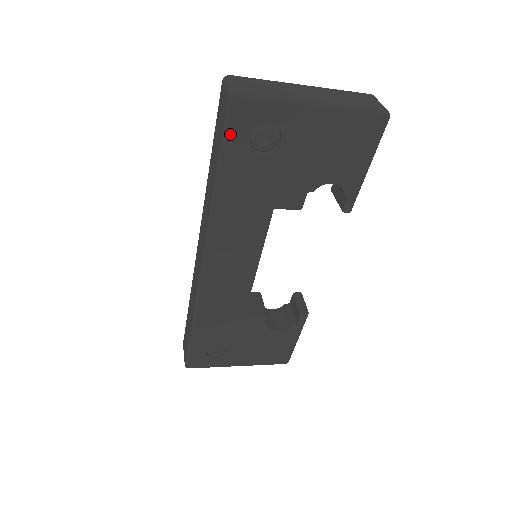
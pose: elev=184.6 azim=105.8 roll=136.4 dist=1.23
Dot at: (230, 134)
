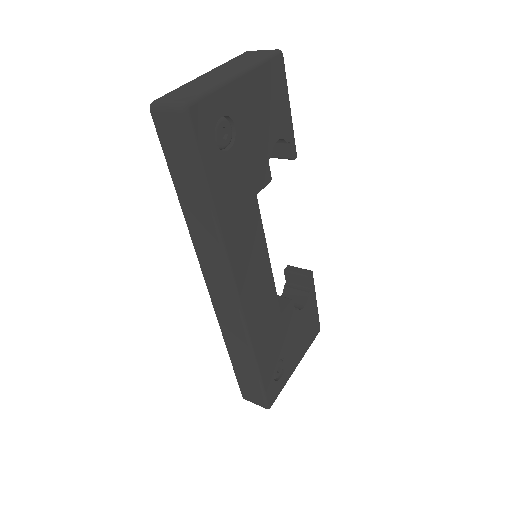
Dot at: (201, 147)
